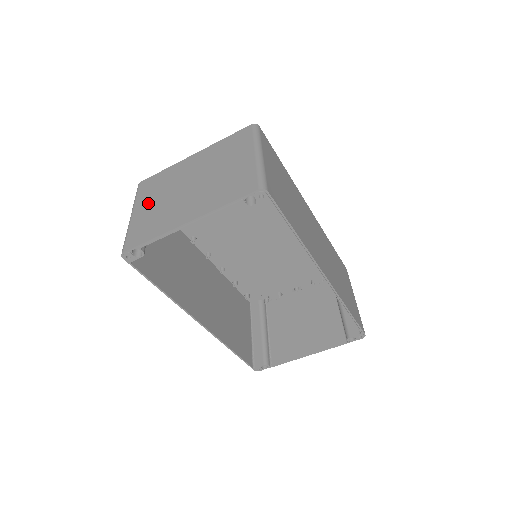
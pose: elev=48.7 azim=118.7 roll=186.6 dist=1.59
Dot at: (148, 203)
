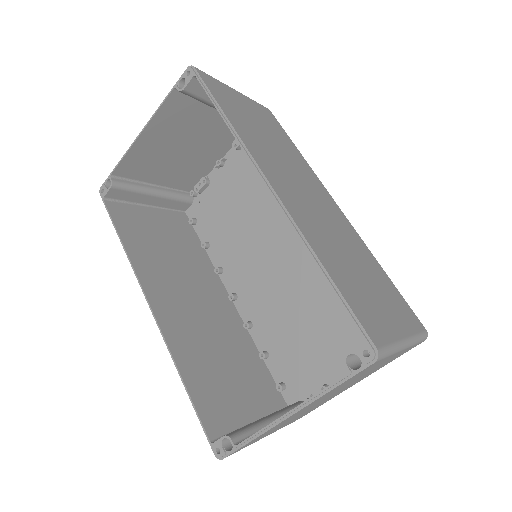
Dot at: (160, 183)
